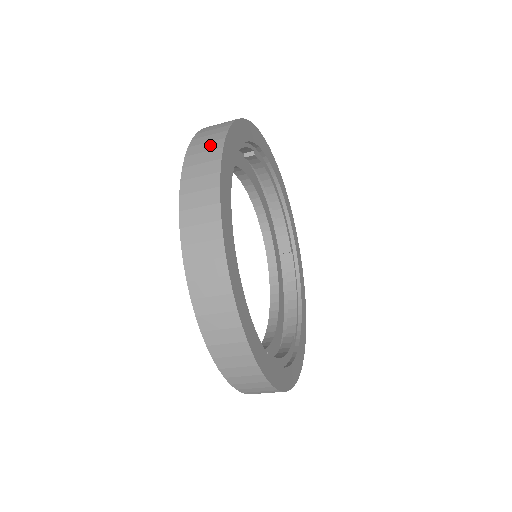
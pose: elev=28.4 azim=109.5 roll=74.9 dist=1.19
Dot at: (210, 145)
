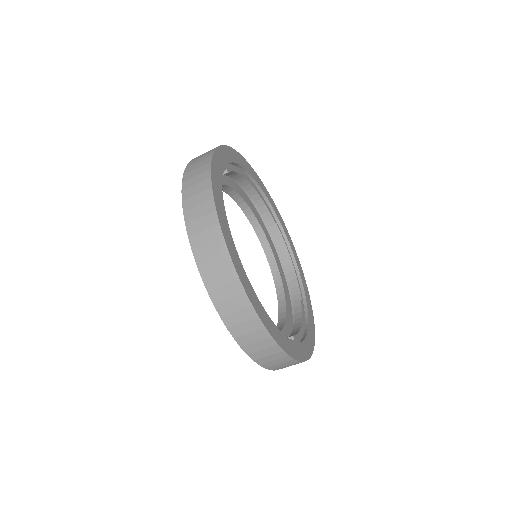
Dot at: (203, 209)
